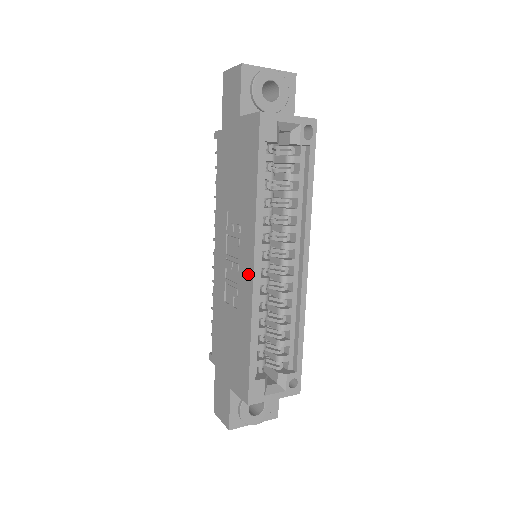
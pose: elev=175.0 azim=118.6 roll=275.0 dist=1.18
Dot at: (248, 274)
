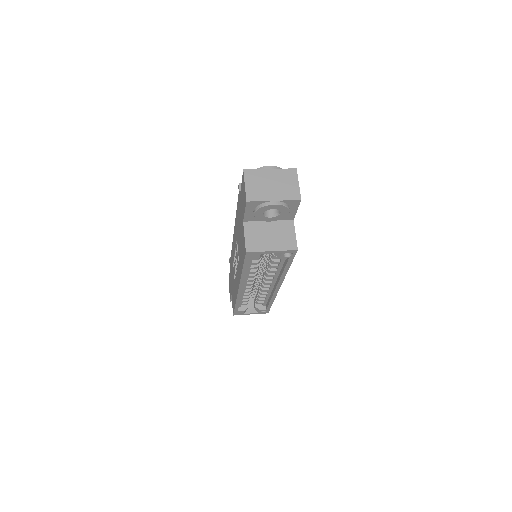
Dot at: (237, 286)
